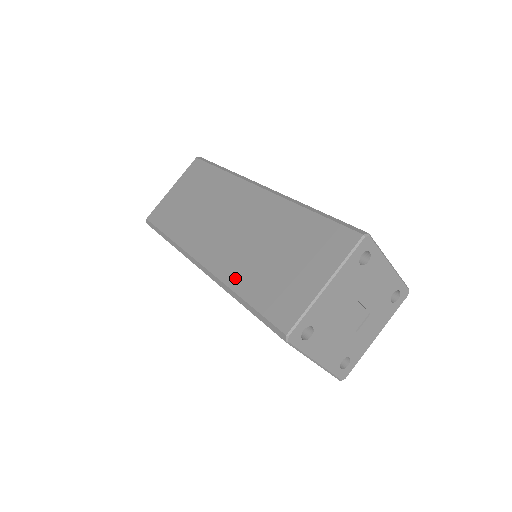
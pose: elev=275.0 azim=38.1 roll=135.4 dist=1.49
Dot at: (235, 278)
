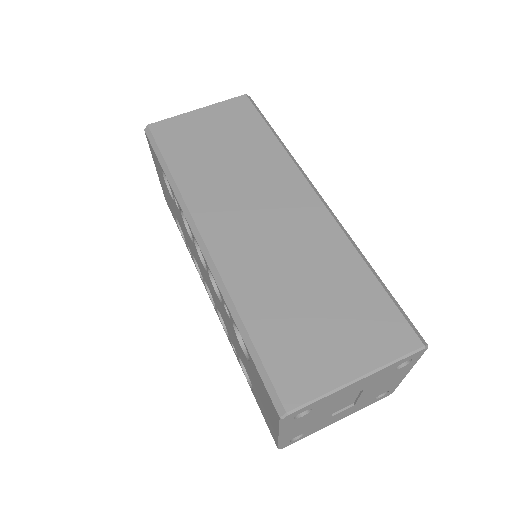
Dot at: (244, 291)
